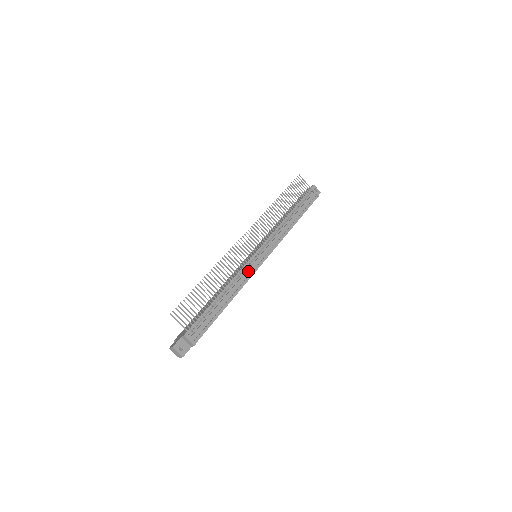
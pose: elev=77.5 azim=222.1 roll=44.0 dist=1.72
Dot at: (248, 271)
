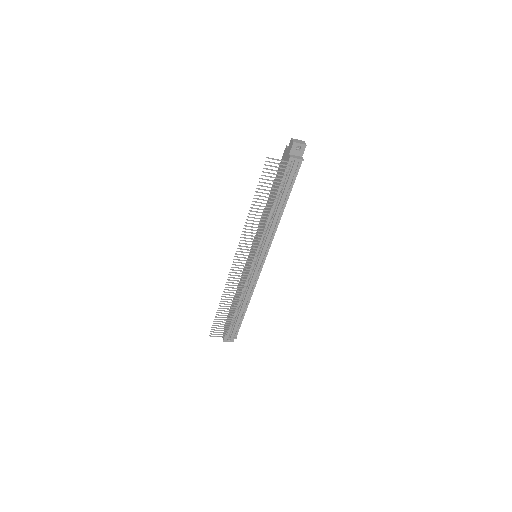
Dot at: (252, 280)
